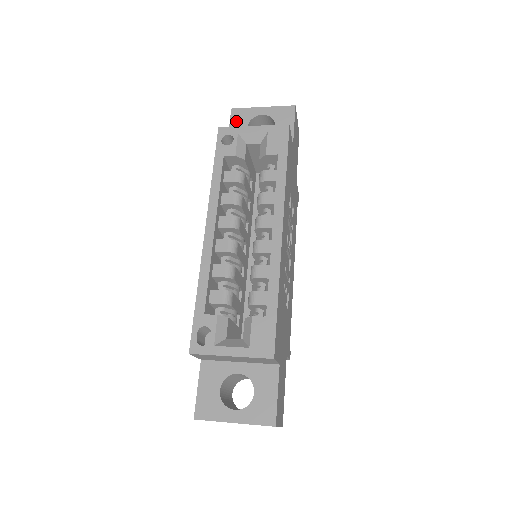
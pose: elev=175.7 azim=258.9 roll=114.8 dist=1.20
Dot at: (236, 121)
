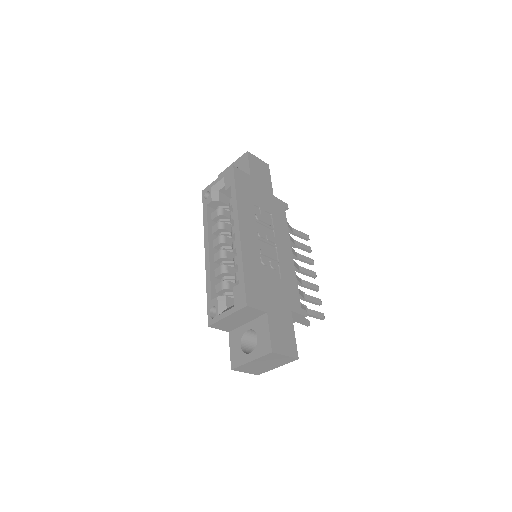
Dot at: occluded
